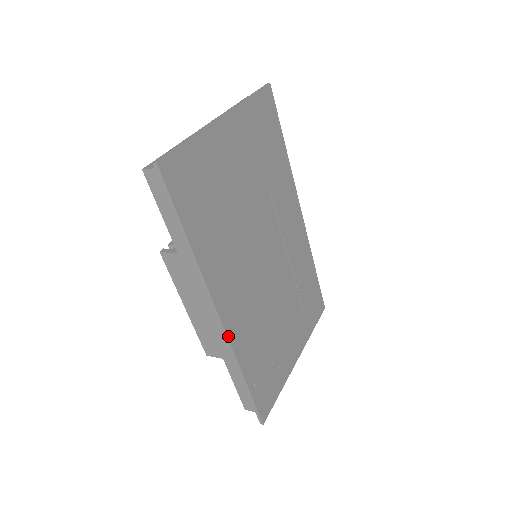
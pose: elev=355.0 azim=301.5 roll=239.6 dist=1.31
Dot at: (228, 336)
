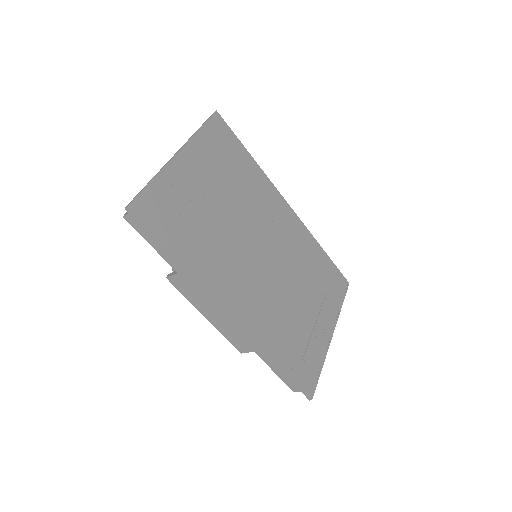
Dot at: (245, 329)
